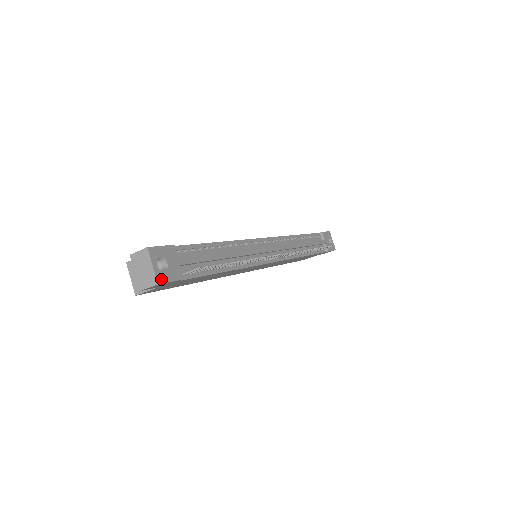
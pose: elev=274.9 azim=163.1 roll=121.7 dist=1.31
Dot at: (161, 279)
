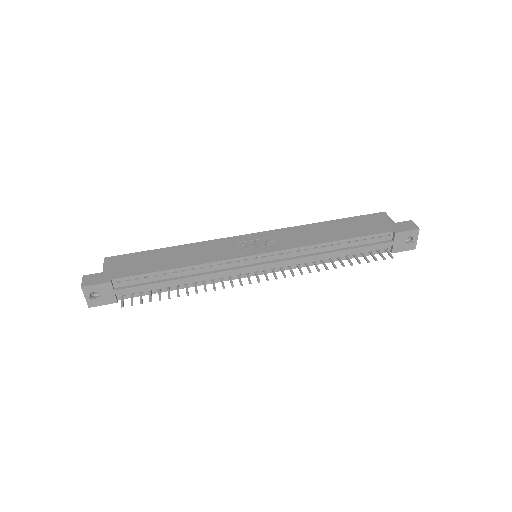
Dot at: (92, 304)
